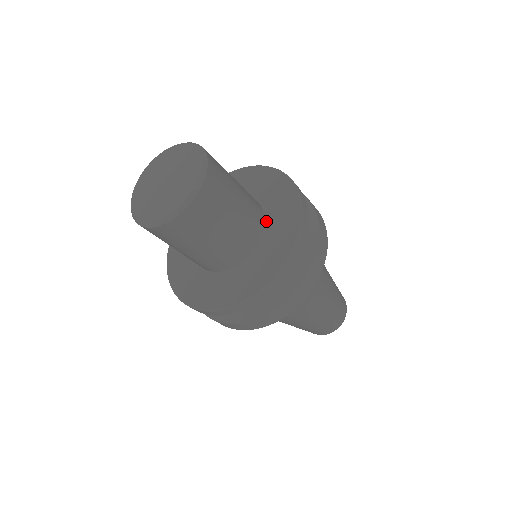
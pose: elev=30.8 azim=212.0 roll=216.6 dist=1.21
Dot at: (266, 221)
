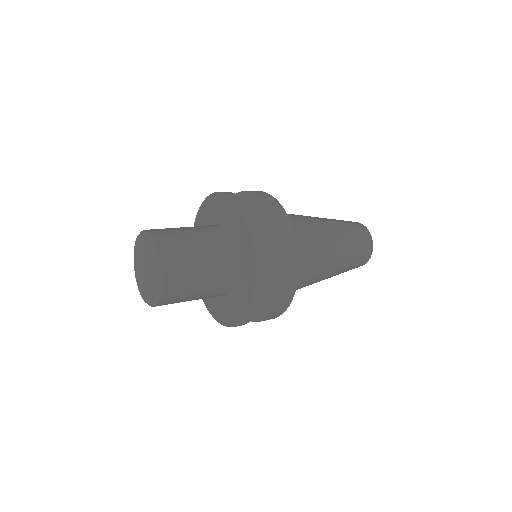
Dot at: (238, 270)
